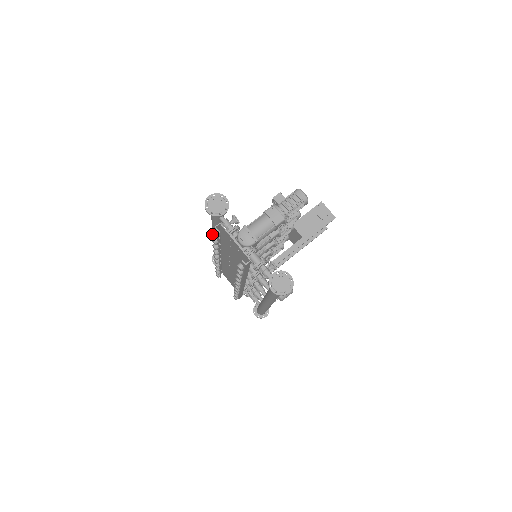
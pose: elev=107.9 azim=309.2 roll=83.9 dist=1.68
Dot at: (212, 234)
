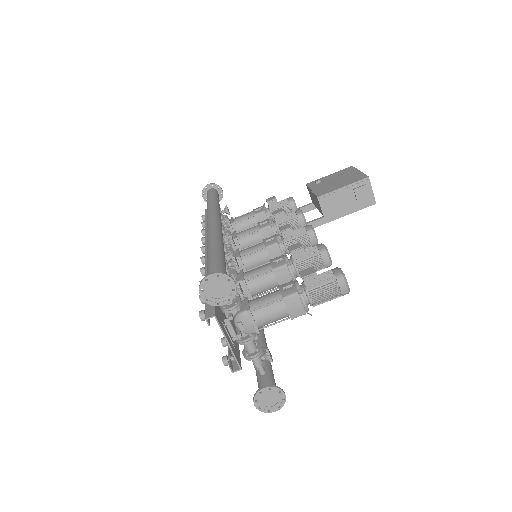
Dot at: (200, 318)
